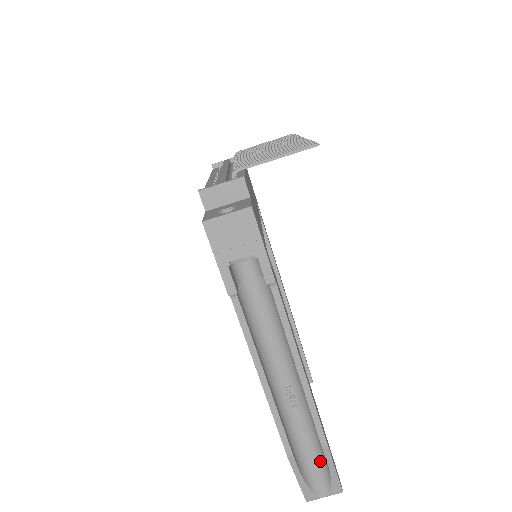
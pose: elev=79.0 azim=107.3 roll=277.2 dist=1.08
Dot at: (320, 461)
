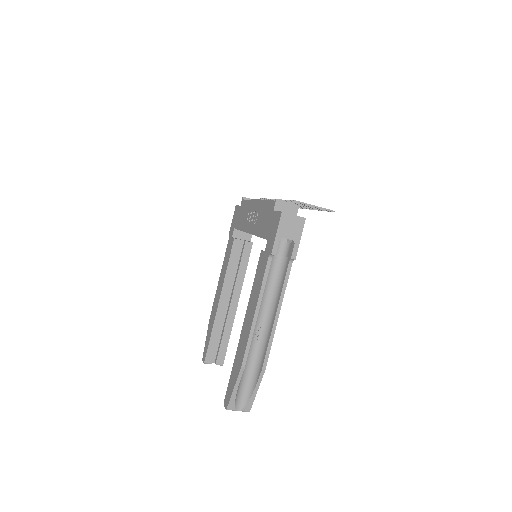
Dot at: (250, 383)
